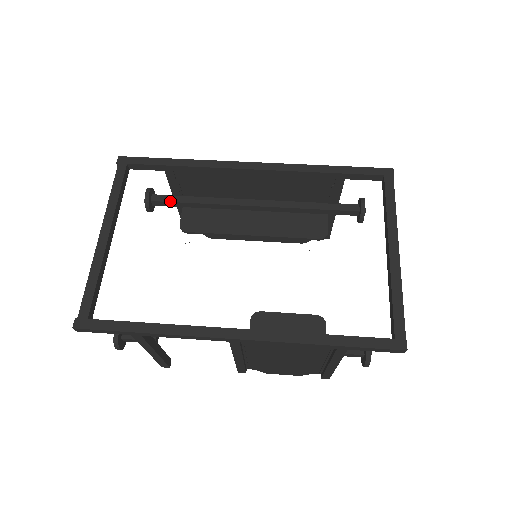
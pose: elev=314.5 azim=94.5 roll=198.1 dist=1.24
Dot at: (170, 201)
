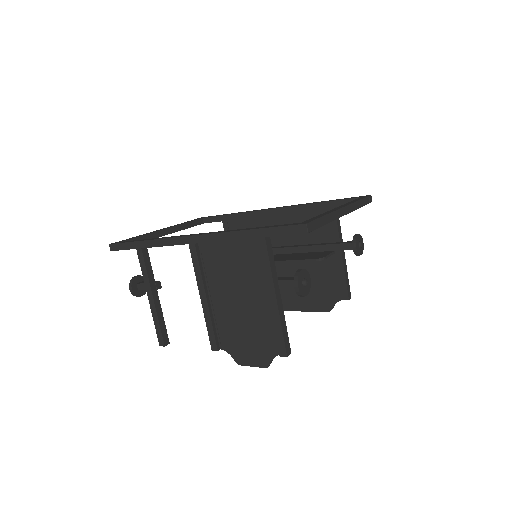
Dot at: occluded
